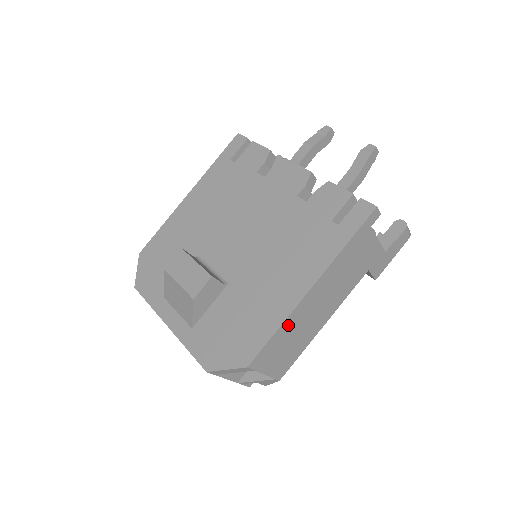
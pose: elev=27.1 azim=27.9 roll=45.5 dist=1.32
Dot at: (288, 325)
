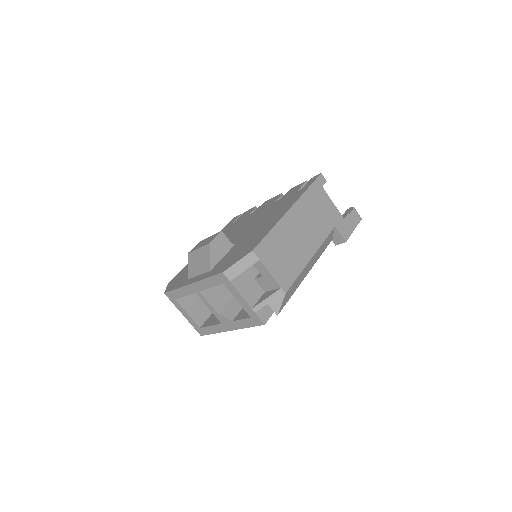
Dot at: (279, 232)
